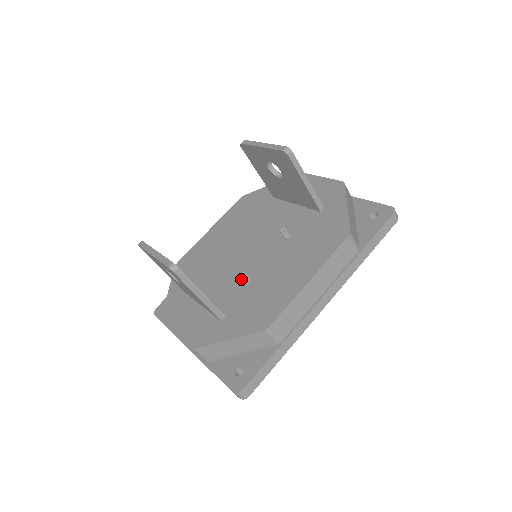
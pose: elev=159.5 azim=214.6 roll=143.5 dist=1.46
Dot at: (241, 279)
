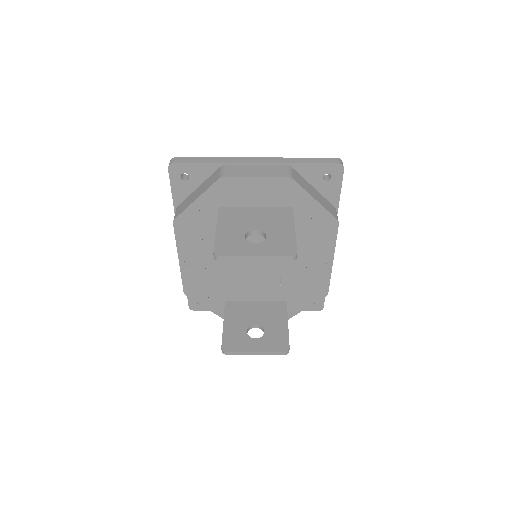
Dot at: (271, 280)
